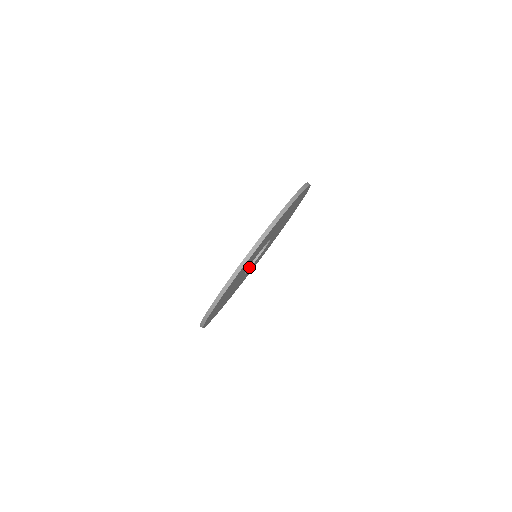
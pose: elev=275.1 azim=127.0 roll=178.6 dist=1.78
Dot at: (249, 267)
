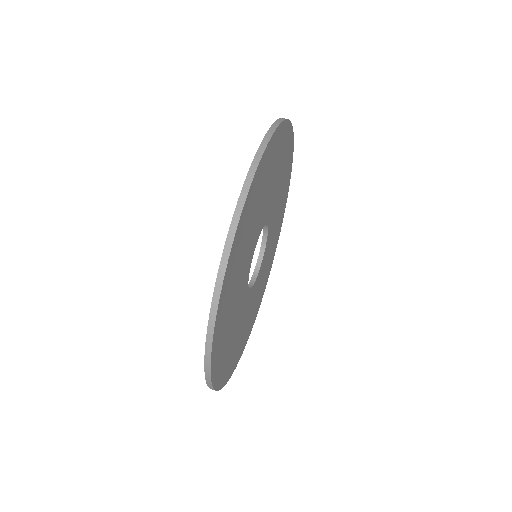
Dot at: (256, 273)
